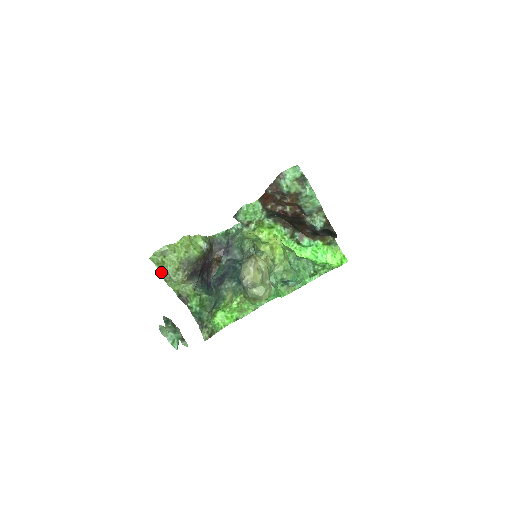
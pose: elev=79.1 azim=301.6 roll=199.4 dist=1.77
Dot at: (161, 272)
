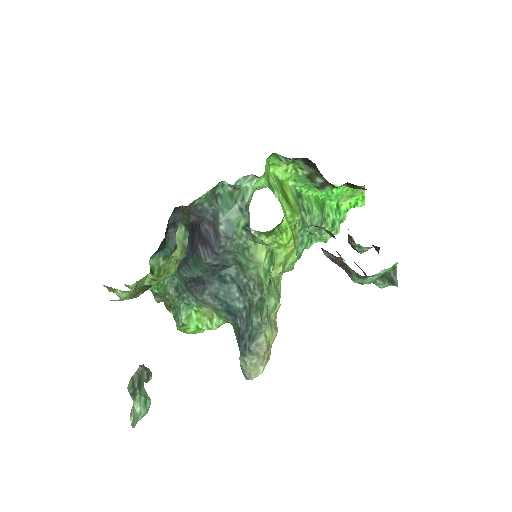
Dot at: (105, 286)
